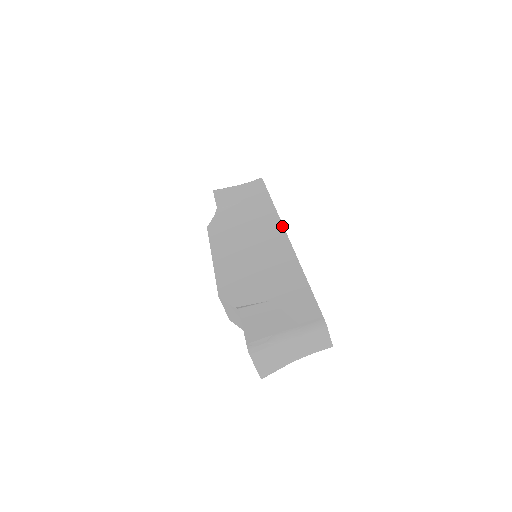
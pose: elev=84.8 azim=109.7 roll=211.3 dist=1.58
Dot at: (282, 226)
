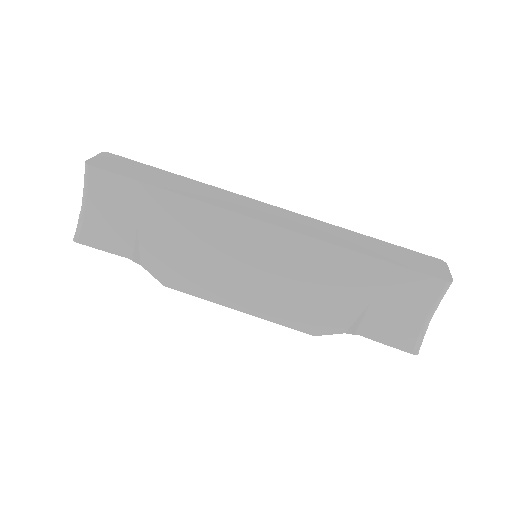
Dot at: (248, 219)
